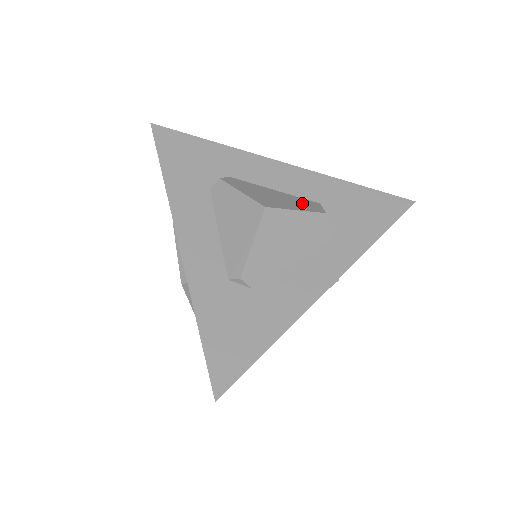
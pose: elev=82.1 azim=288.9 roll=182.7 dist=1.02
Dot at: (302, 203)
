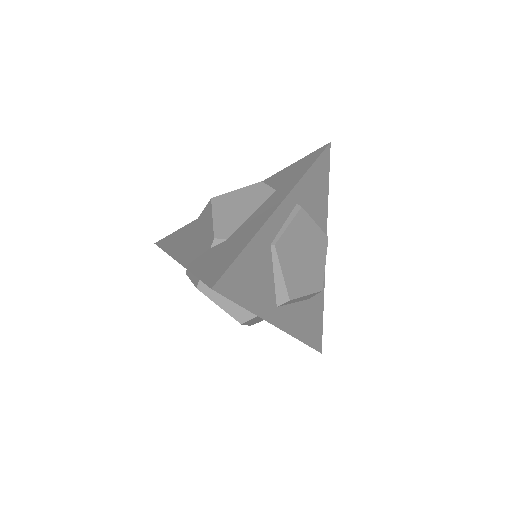
Dot at: occluded
